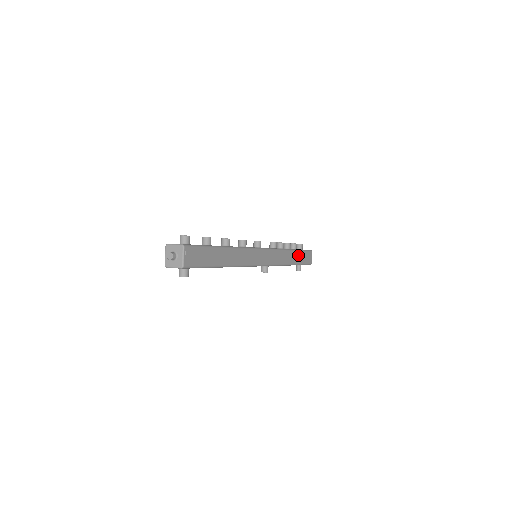
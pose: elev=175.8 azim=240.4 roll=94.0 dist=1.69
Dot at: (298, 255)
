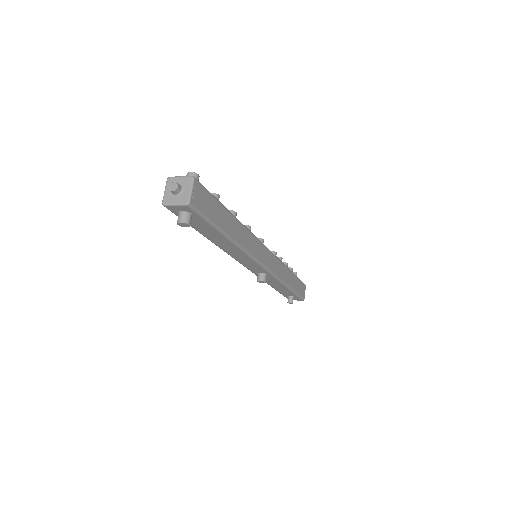
Dot at: (294, 280)
